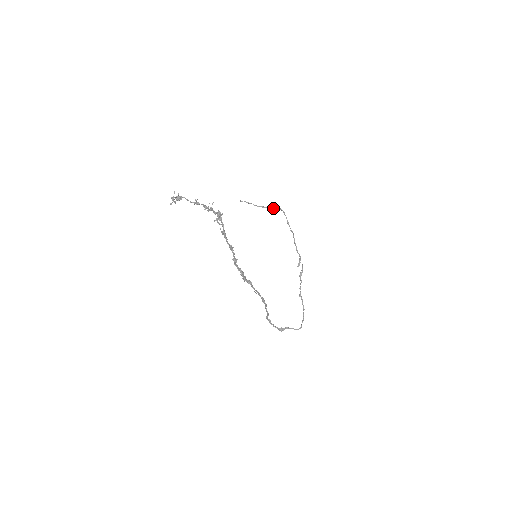
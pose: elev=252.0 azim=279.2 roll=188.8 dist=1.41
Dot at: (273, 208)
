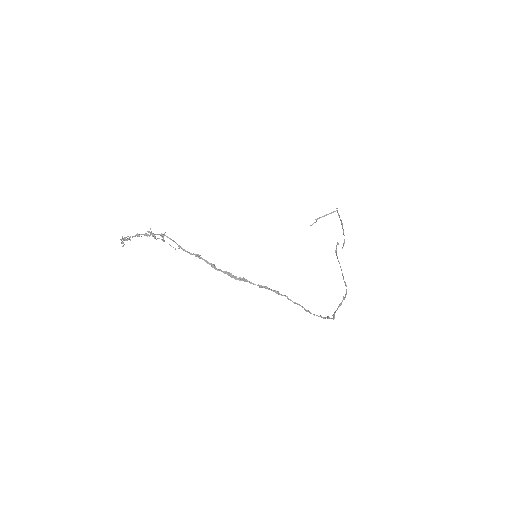
Dot at: (332, 212)
